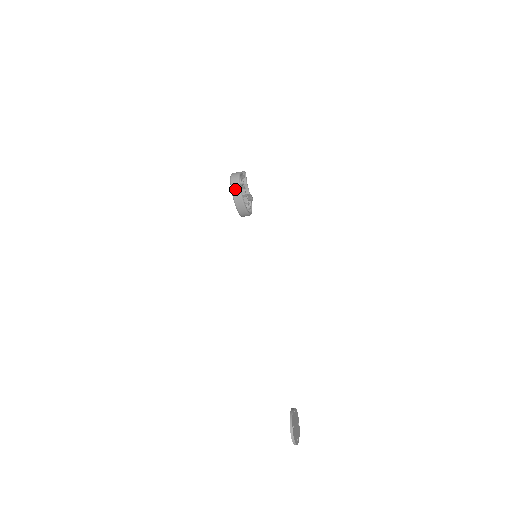
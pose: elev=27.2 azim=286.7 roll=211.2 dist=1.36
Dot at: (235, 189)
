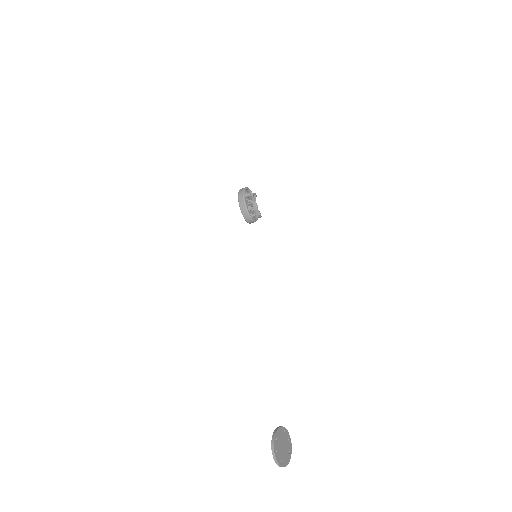
Dot at: (240, 195)
